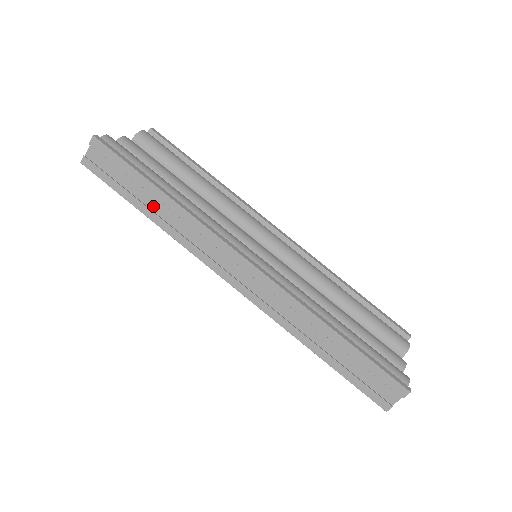
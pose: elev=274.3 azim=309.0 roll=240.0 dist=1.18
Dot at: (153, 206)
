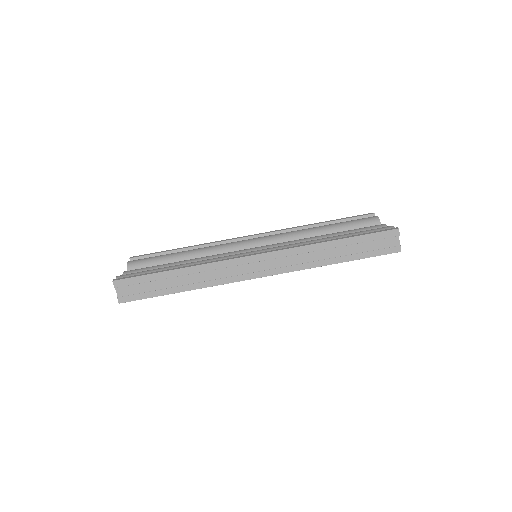
Dot at: (180, 283)
